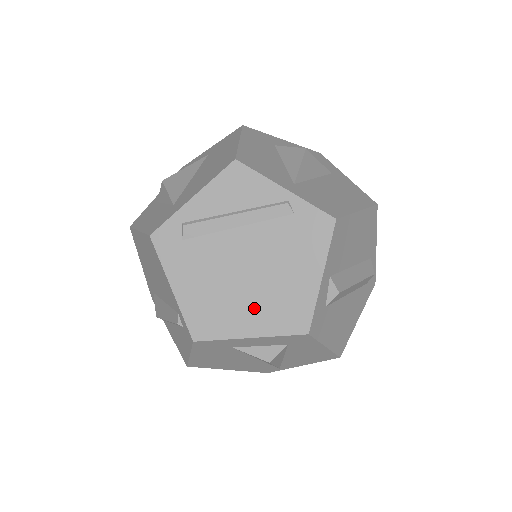
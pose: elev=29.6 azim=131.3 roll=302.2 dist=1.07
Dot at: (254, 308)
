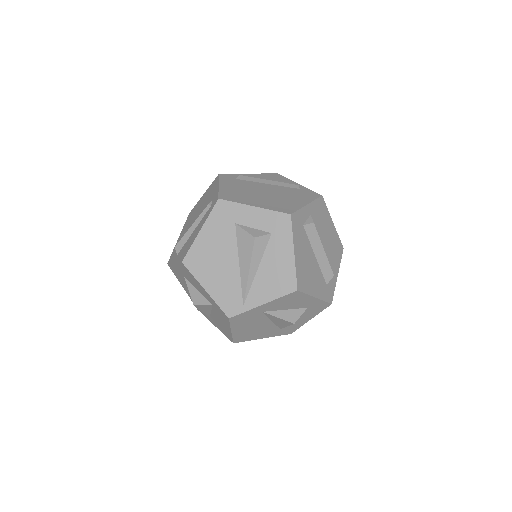
Dot at: (263, 201)
